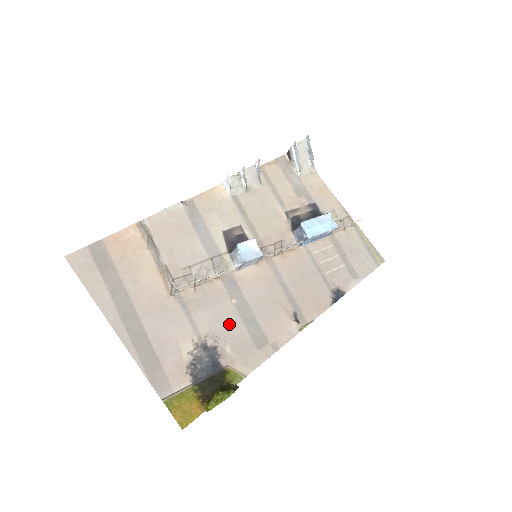
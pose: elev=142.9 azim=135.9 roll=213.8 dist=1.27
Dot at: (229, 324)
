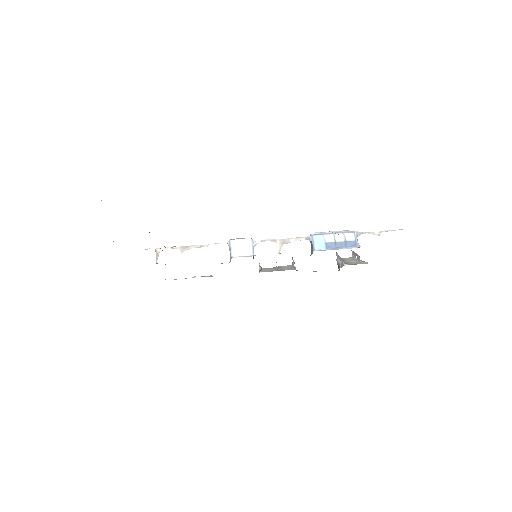
Dot at: occluded
